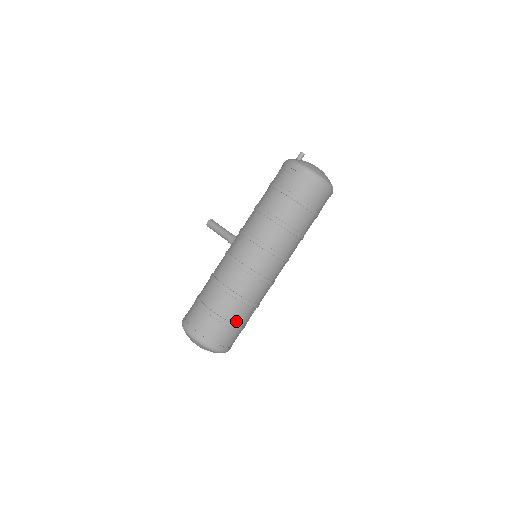
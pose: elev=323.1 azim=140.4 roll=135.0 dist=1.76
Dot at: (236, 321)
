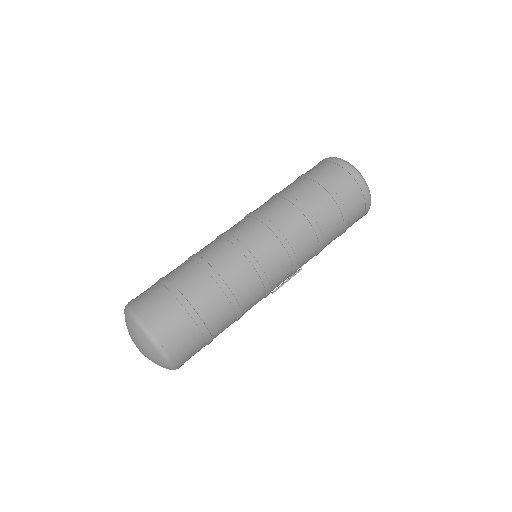
Dot at: (188, 293)
